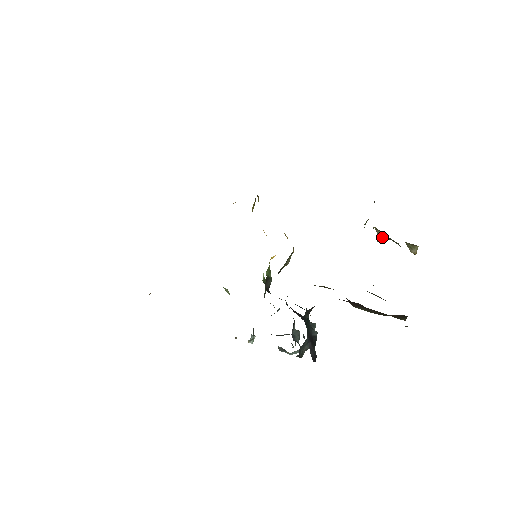
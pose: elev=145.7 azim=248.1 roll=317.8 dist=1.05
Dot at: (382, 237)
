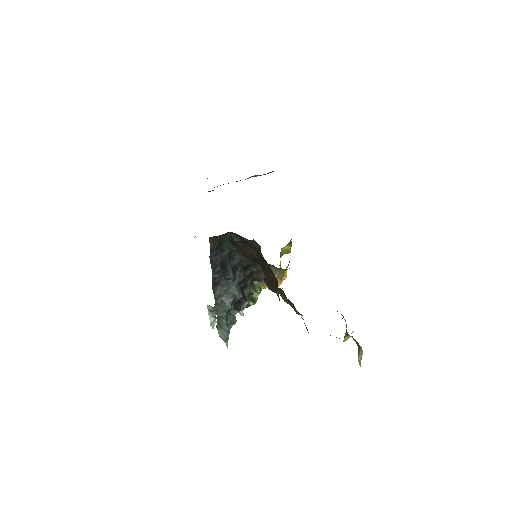
Dot at: (346, 334)
